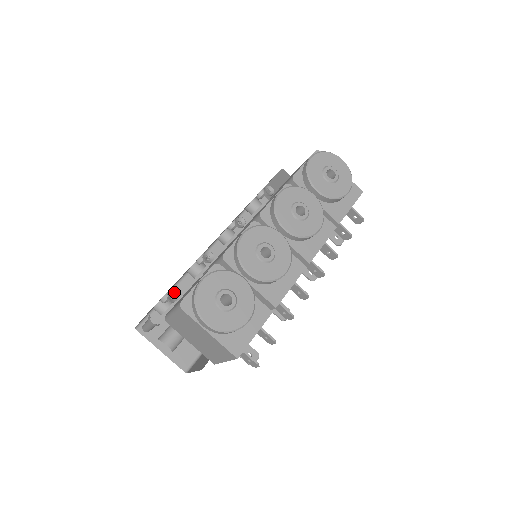
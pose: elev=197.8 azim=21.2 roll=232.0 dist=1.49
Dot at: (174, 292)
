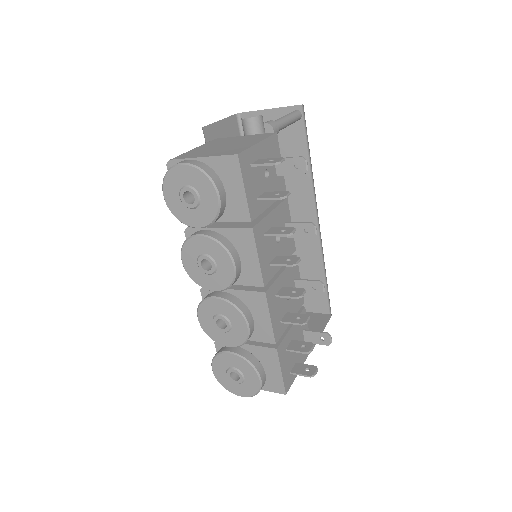
Dot at: occluded
